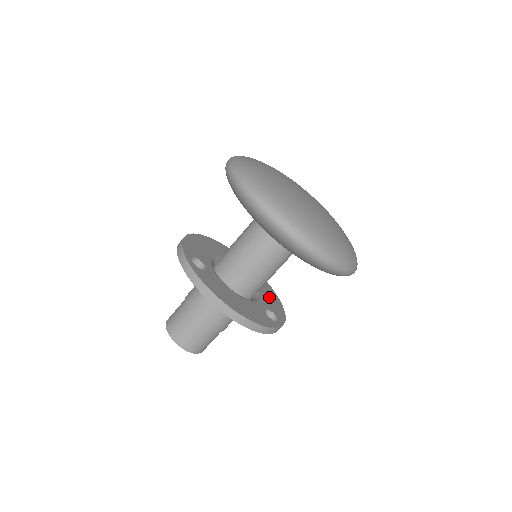
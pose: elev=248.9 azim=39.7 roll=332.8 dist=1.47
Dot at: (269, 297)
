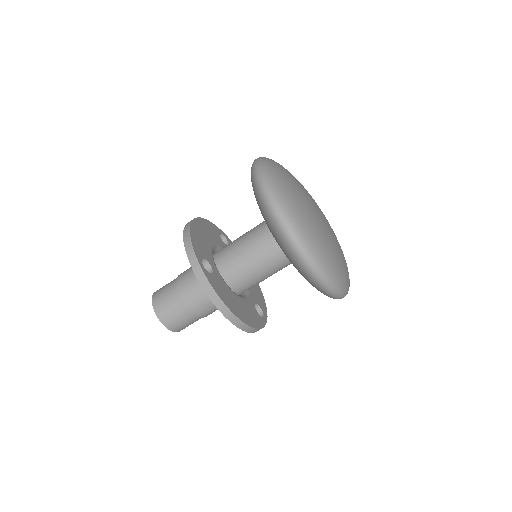
Dot at: occluded
